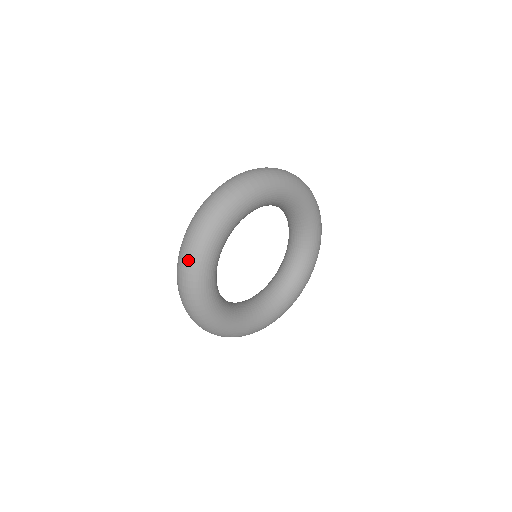
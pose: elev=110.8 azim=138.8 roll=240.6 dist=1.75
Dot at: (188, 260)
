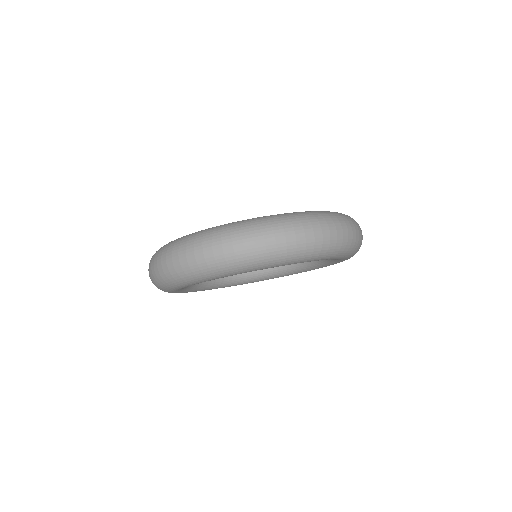
Dot at: (180, 269)
